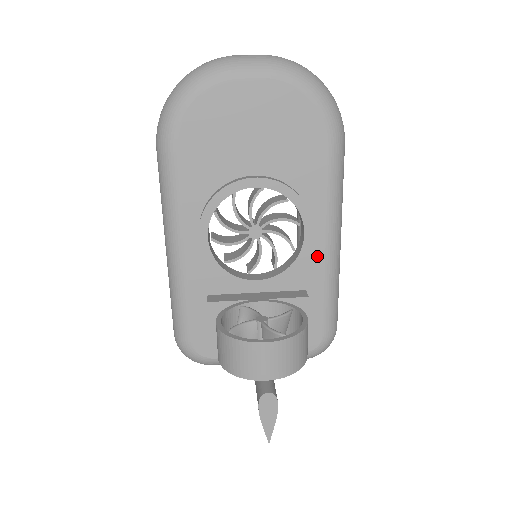
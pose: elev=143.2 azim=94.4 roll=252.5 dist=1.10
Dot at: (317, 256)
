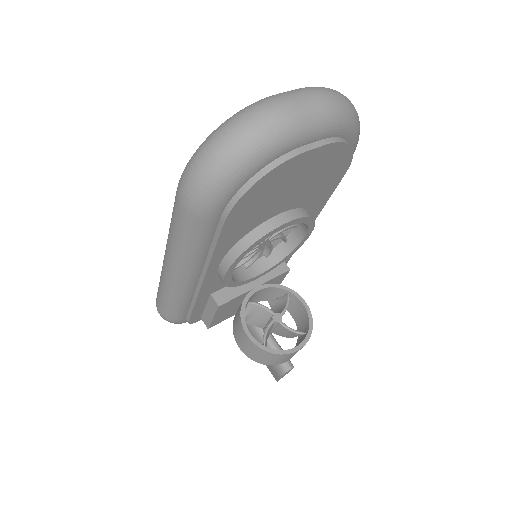
Dot at: occluded
